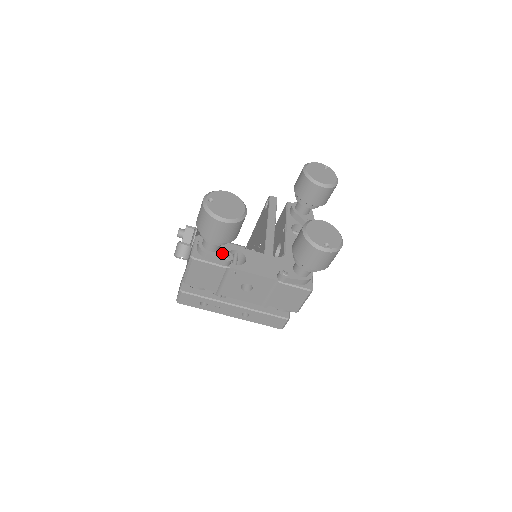
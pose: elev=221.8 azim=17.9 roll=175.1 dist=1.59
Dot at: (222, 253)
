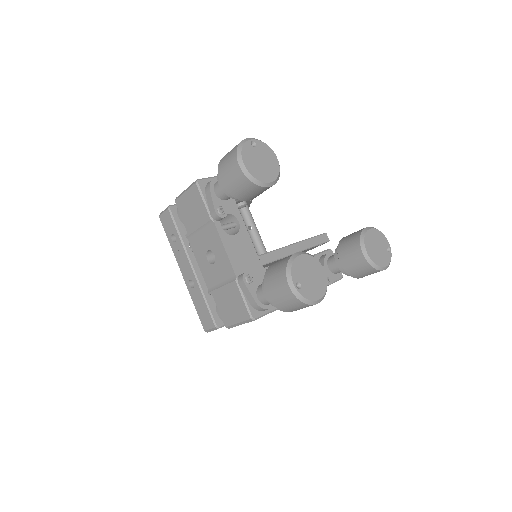
Dot at: (222, 205)
